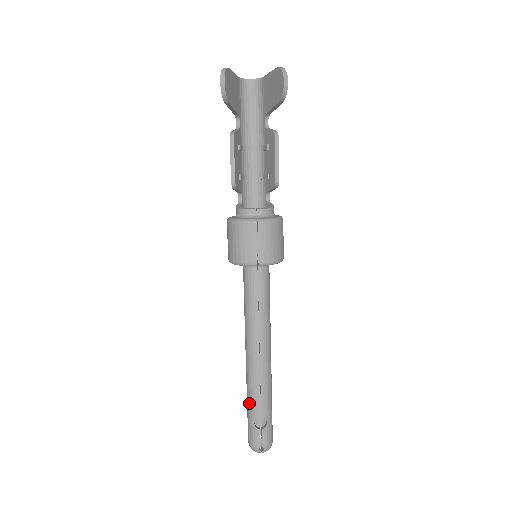
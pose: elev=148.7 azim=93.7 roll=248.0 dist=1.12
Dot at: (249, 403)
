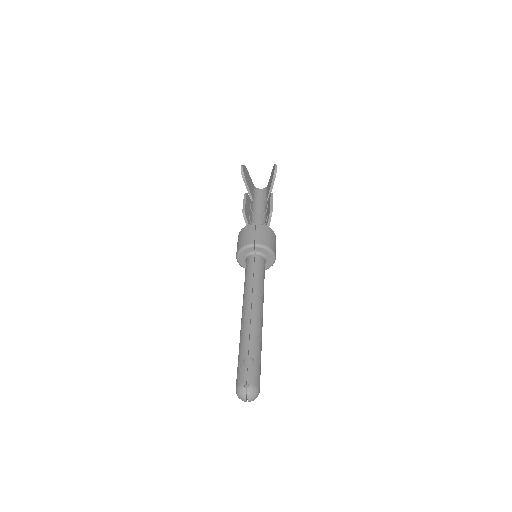
Dot at: (240, 349)
